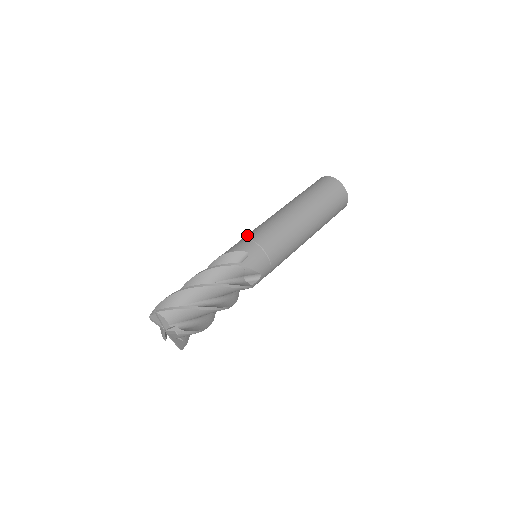
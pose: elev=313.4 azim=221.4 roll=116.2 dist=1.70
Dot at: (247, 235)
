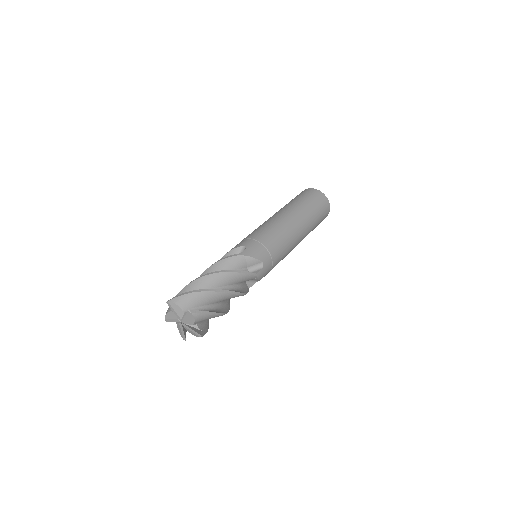
Dot at: occluded
